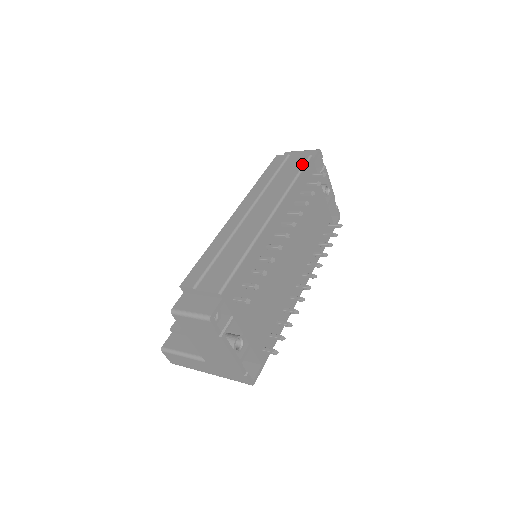
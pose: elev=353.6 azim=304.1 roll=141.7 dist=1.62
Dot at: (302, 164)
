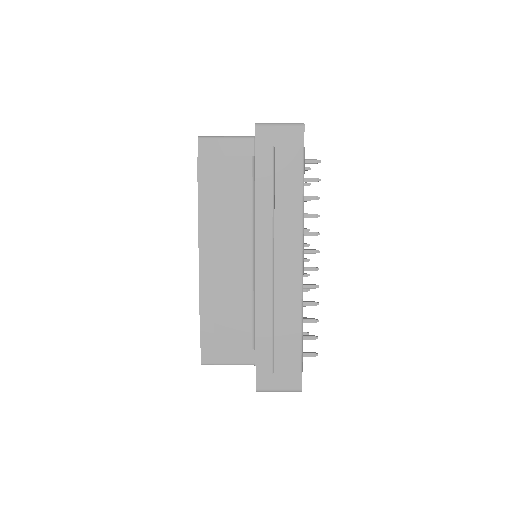
Dot at: (301, 168)
